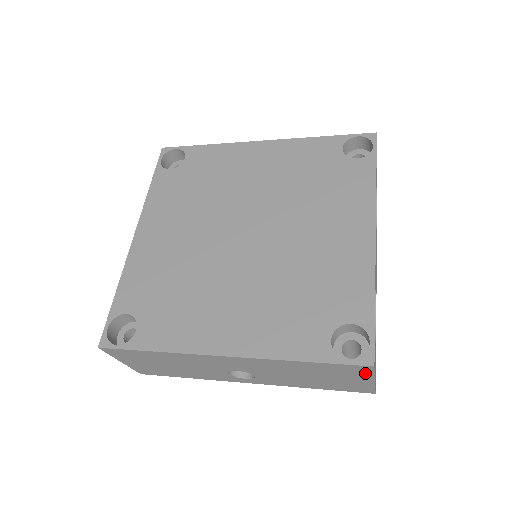
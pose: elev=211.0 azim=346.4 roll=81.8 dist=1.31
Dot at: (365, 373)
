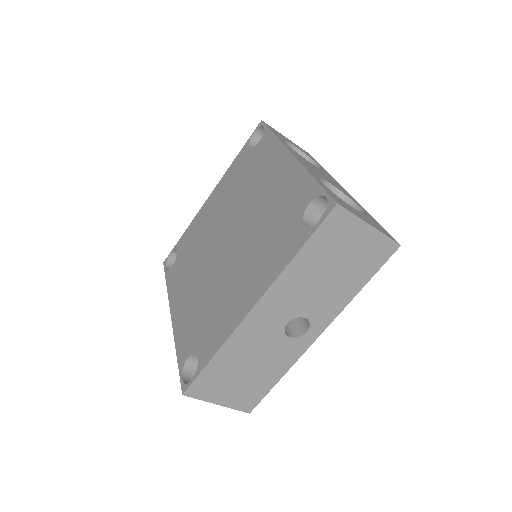
Dot at: (348, 221)
